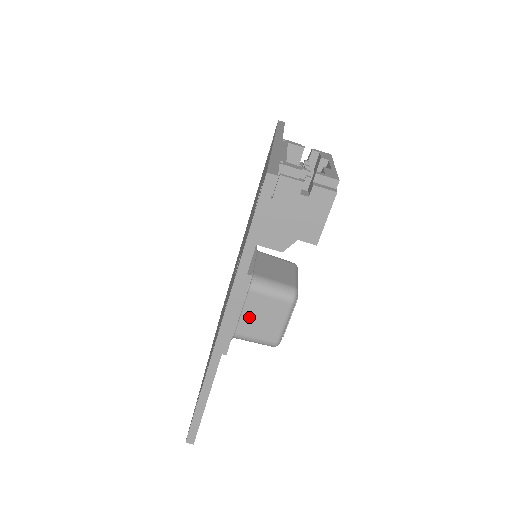
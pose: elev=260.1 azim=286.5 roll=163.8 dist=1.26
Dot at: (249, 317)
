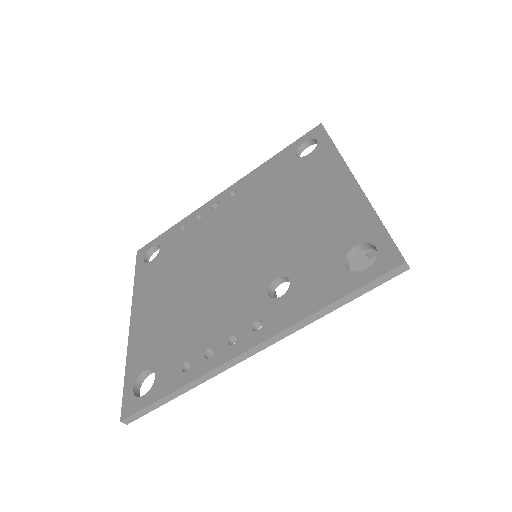
Dot at: occluded
